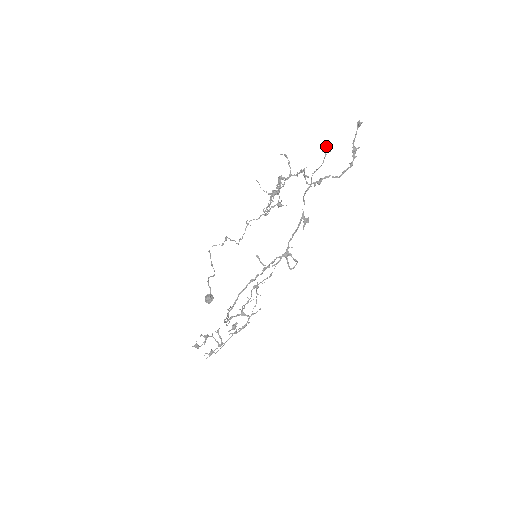
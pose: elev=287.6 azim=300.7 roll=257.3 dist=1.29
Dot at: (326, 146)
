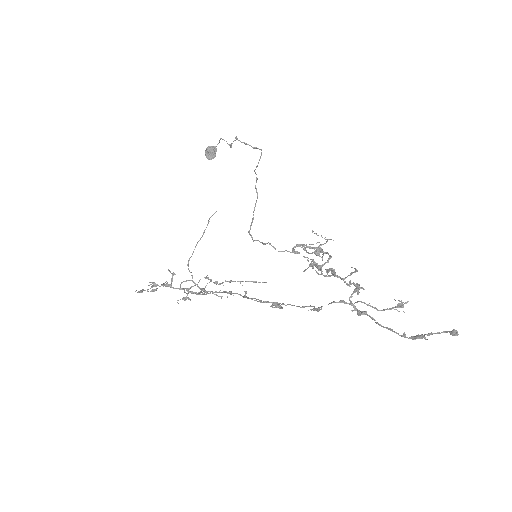
Dot at: (402, 307)
